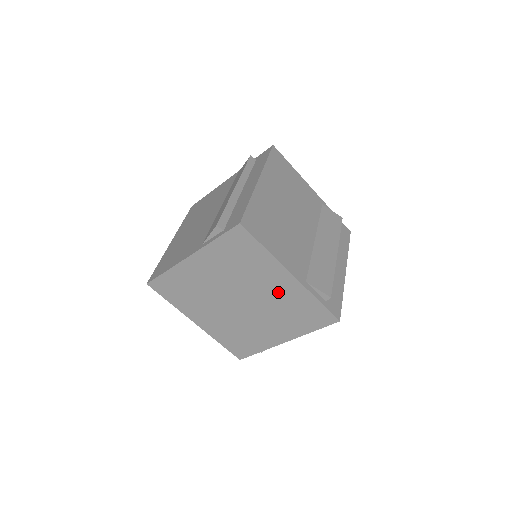
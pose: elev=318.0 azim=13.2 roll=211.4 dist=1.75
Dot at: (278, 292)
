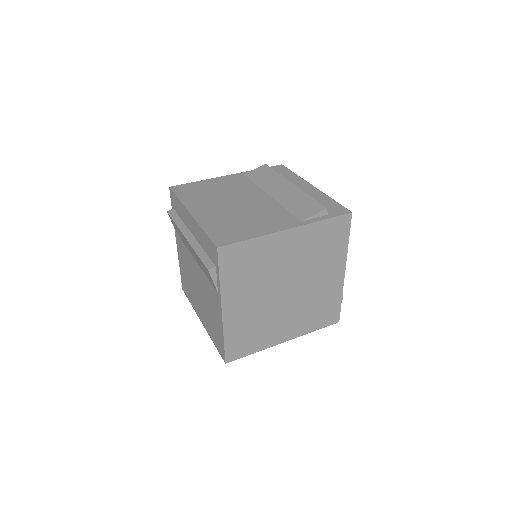
Dot at: (296, 251)
